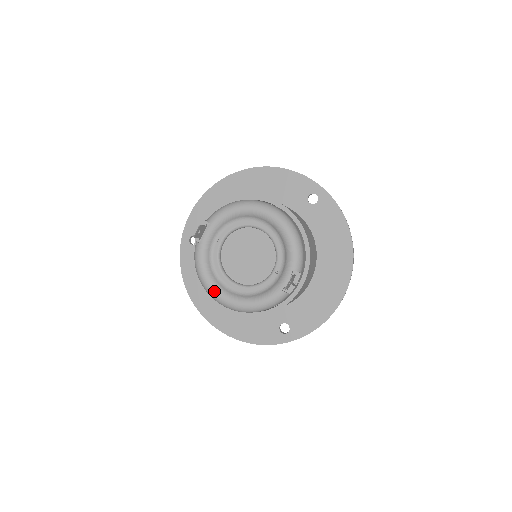
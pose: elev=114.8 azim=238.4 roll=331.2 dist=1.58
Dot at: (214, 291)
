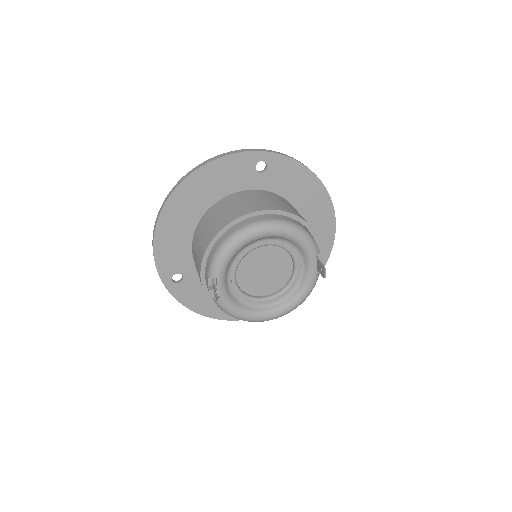
Dot at: (260, 318)
